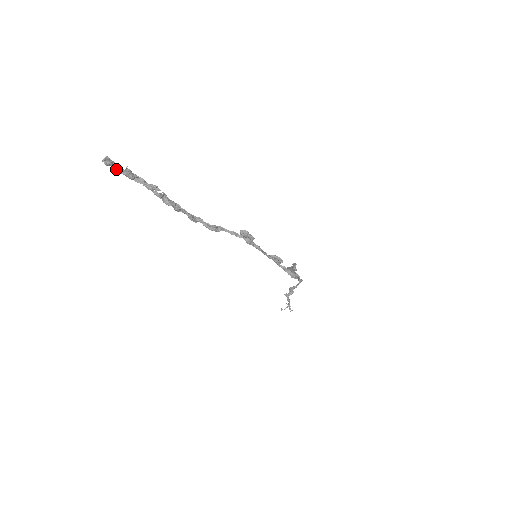
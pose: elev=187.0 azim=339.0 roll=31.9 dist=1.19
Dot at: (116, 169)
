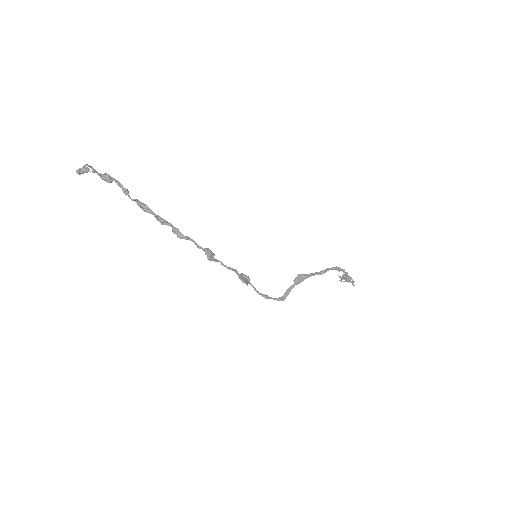
Dot at: (97, 172)
